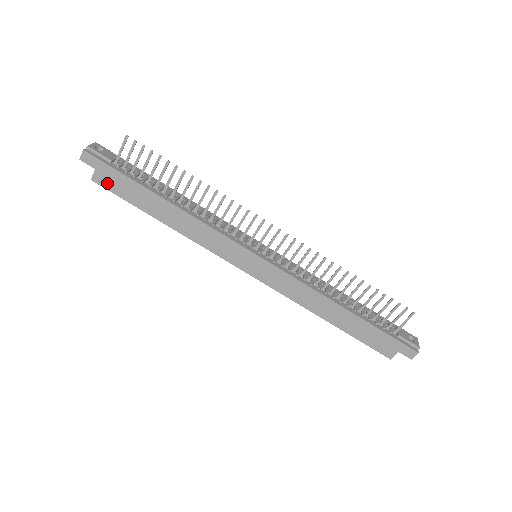
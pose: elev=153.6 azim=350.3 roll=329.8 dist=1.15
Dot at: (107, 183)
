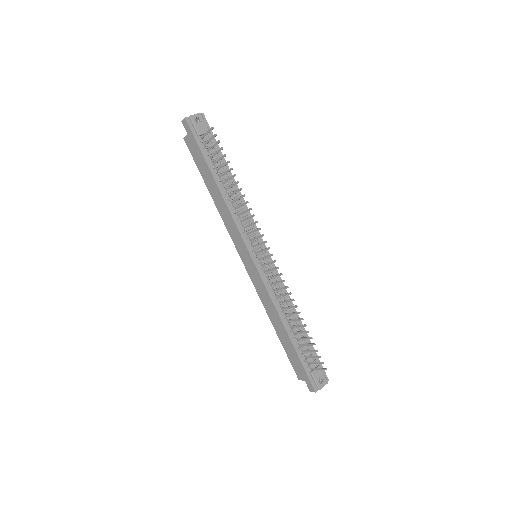
Dot at: (191, 147)
